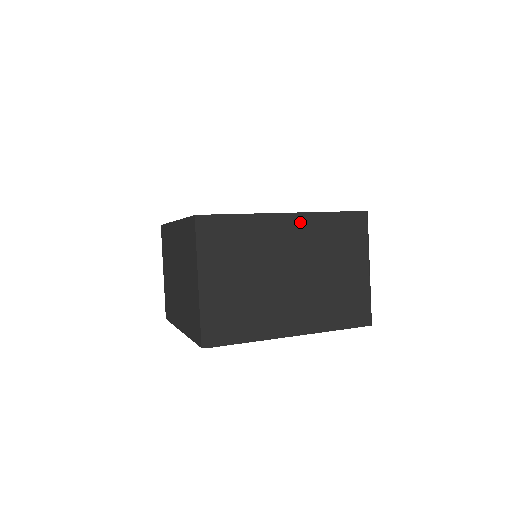
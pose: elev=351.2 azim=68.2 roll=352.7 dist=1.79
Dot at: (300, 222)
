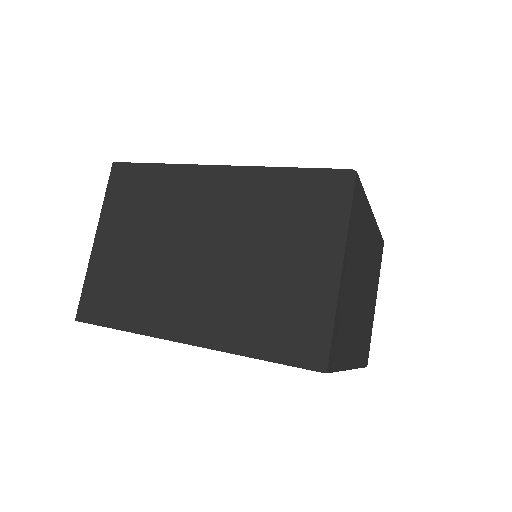
Dot at: (374, 230)
